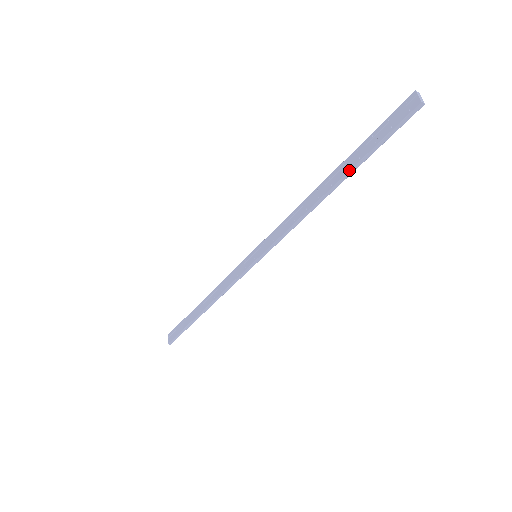
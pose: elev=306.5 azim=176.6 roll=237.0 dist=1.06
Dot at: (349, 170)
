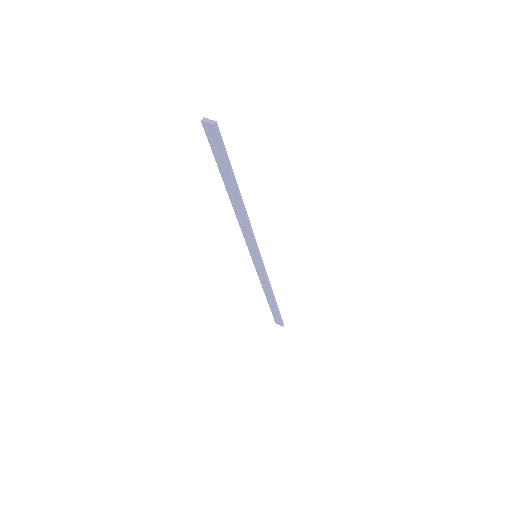
Dot at: (234, 184)
